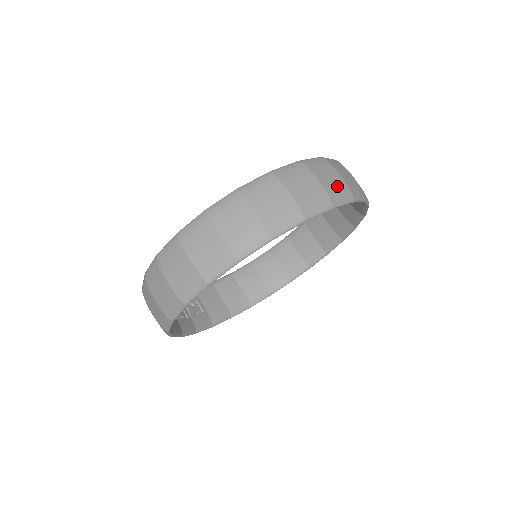
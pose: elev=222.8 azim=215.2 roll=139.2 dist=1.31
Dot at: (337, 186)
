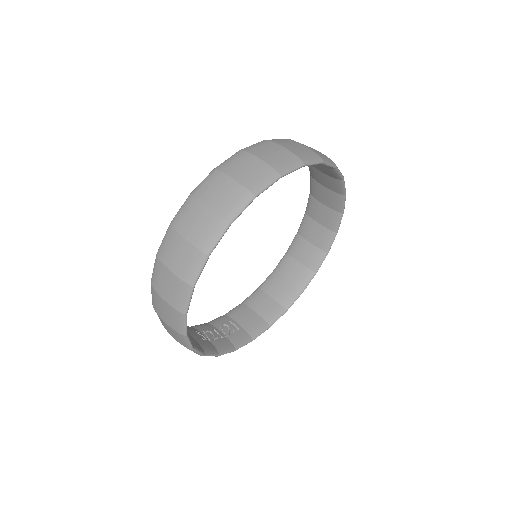
Dot at: (282, 157)
